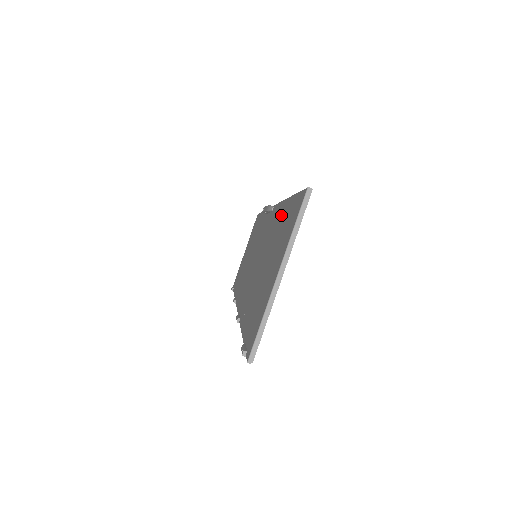
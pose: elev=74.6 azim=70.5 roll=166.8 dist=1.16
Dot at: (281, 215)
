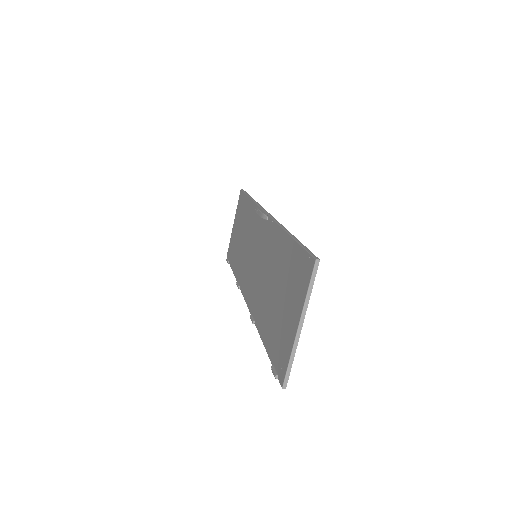
Dot at: (284, 248)
